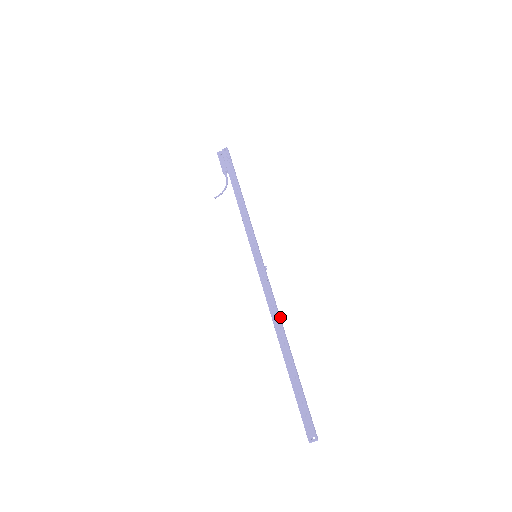
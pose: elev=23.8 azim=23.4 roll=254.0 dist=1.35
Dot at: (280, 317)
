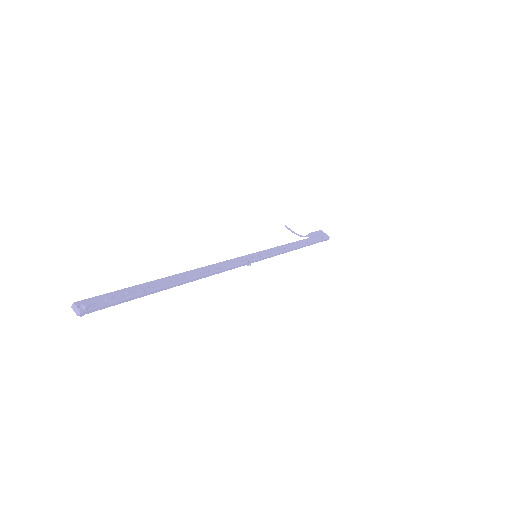
Dot at: occluded
